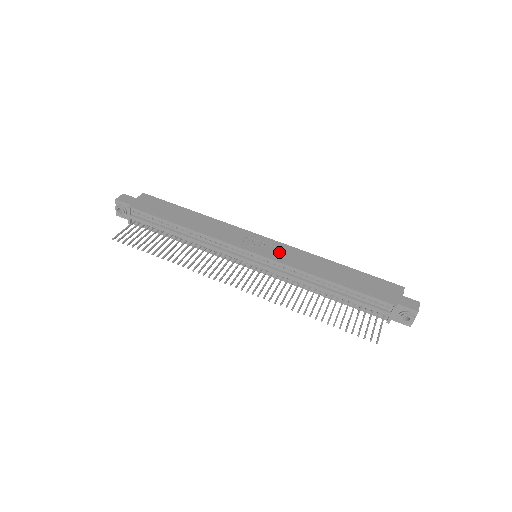
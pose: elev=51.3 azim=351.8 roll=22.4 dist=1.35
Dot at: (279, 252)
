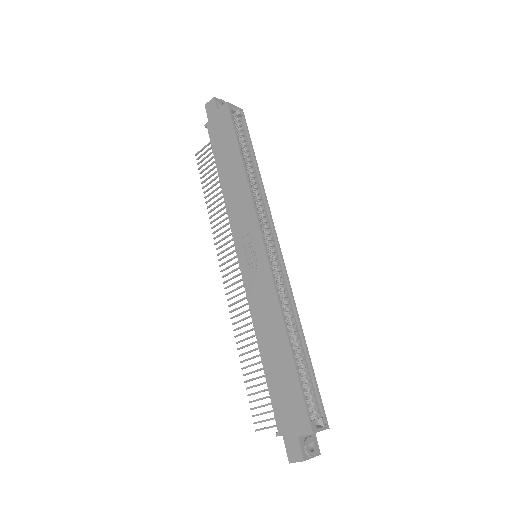
Dot at: (256, 277)
